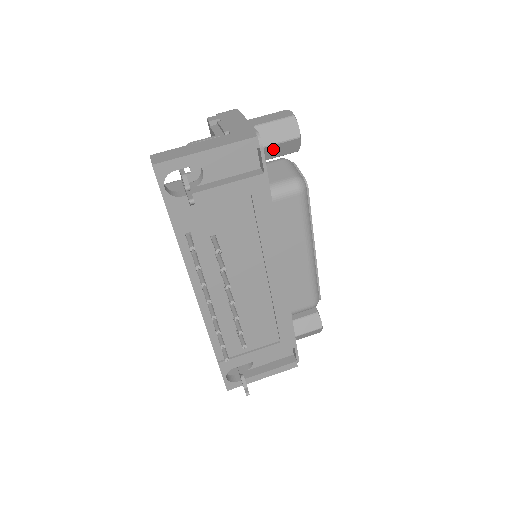
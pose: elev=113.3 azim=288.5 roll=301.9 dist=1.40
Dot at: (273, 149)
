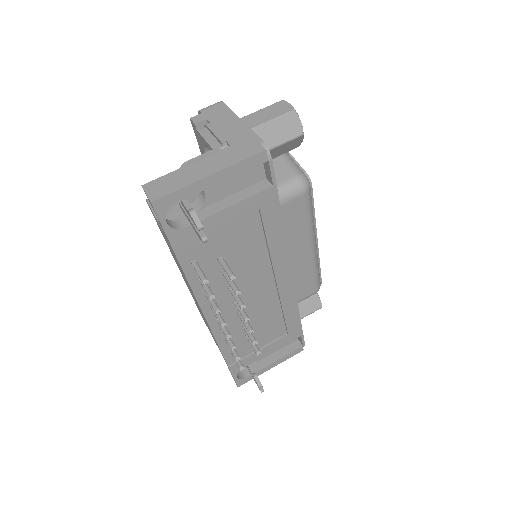
Dot at: (274, 151)
